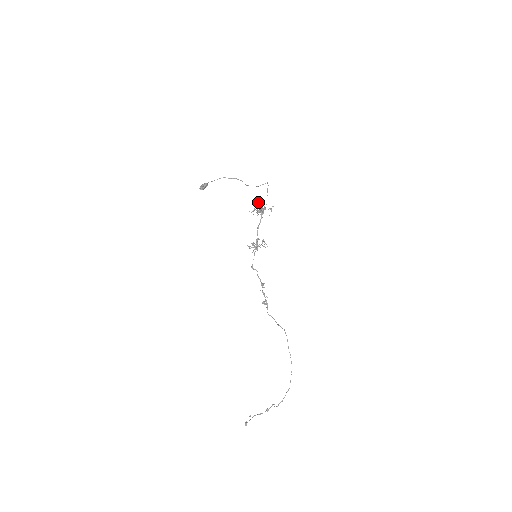
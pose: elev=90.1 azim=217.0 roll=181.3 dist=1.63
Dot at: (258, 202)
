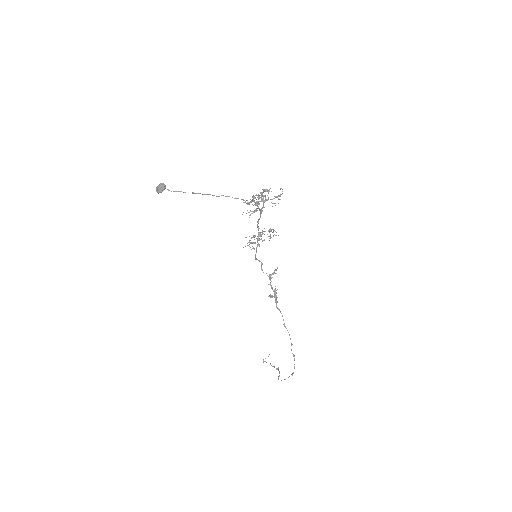
Dot at: (253, 195)
